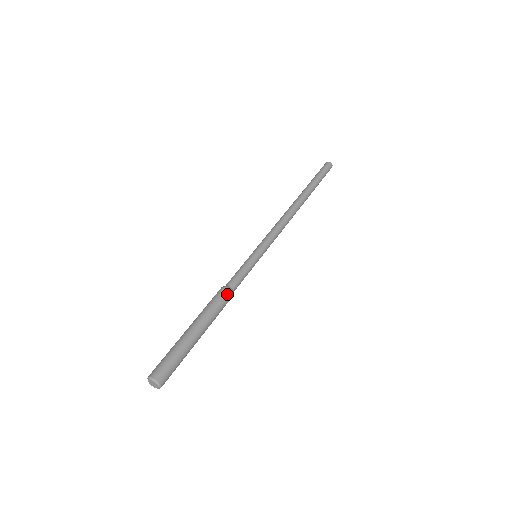
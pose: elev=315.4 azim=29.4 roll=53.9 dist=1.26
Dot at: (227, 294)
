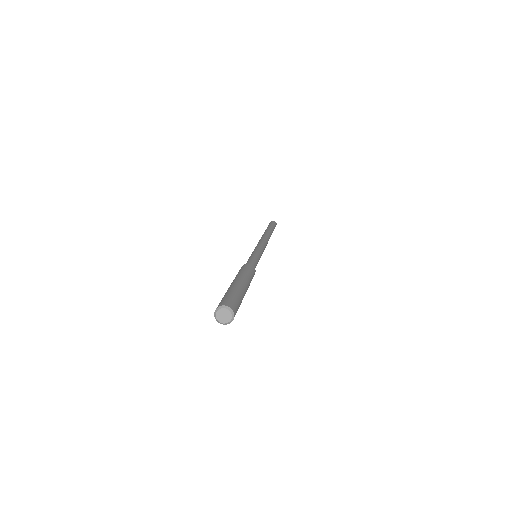
Dot at: occluded
